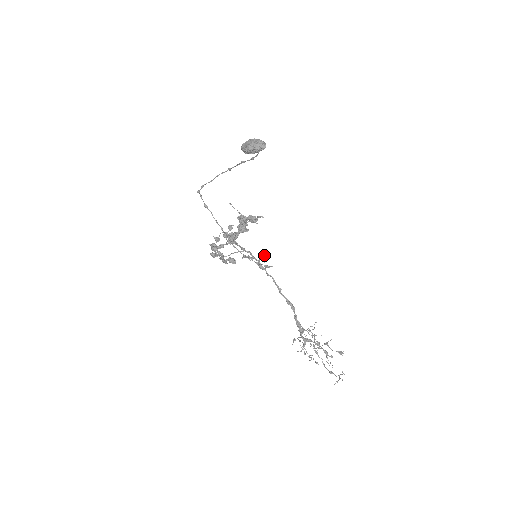
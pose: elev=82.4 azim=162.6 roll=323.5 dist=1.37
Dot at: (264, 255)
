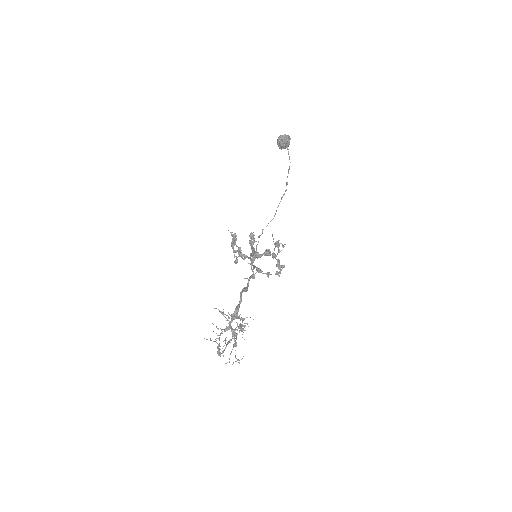
Dot at: occluded
